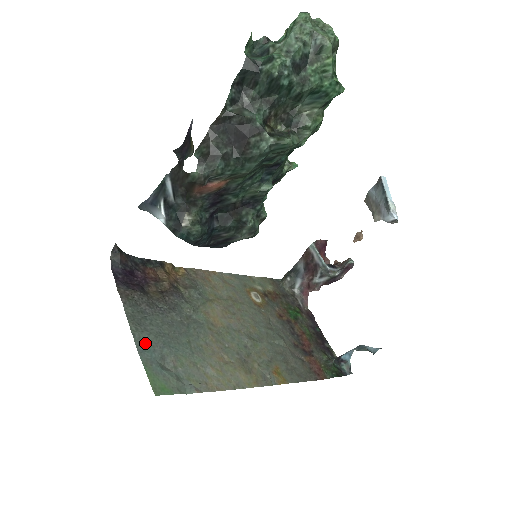
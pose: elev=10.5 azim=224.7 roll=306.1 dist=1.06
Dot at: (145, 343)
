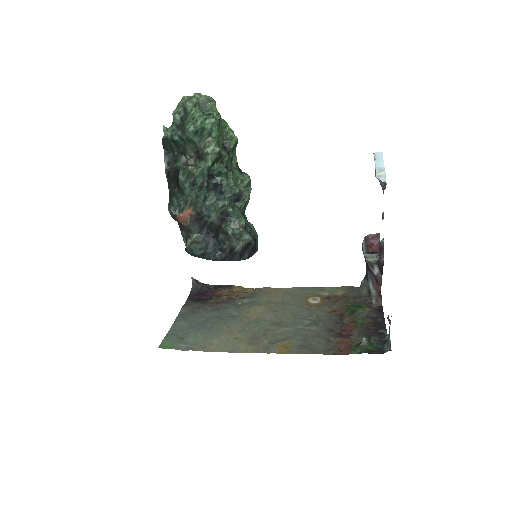
Dot at: (179, 326)
